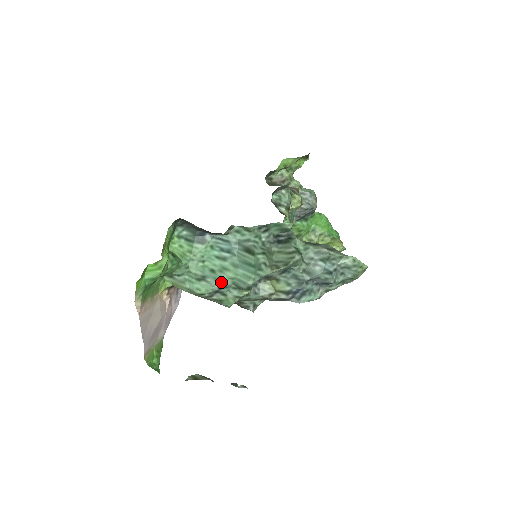
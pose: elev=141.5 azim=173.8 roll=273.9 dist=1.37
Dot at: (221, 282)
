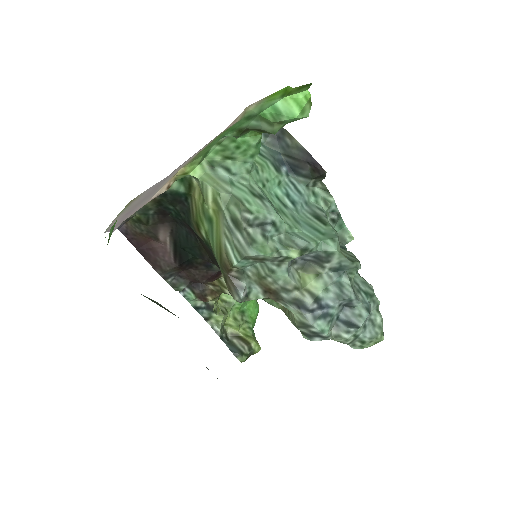
Dot at: (280, 218)
